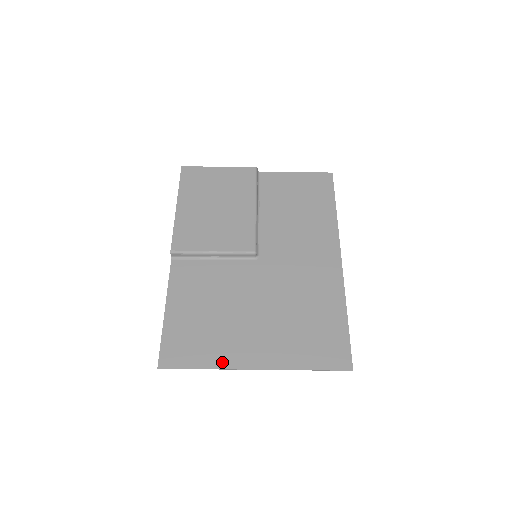
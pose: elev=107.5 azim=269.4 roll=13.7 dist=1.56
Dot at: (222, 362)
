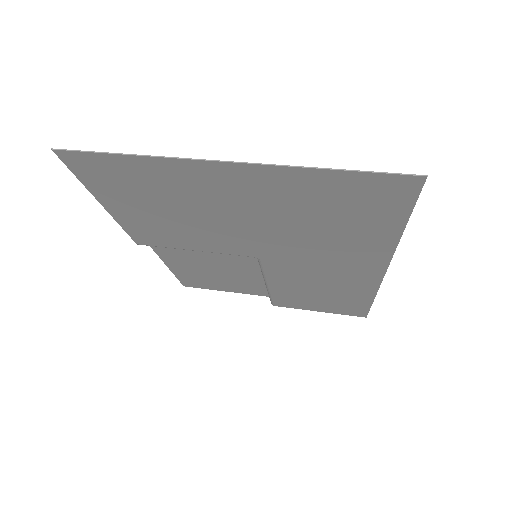
Dot at: (168, 164)
